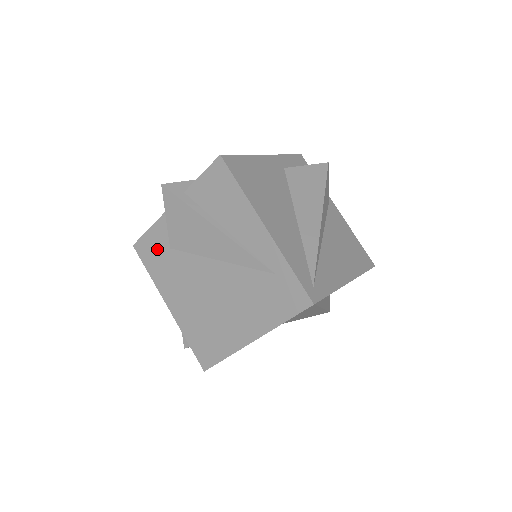
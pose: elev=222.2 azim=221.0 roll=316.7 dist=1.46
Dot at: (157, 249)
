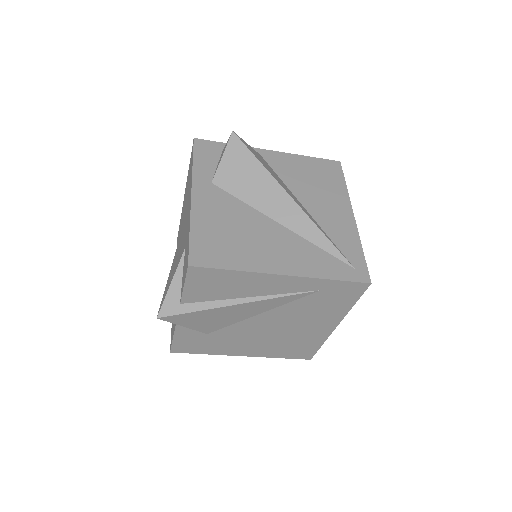
Dot at: (195, 341)
